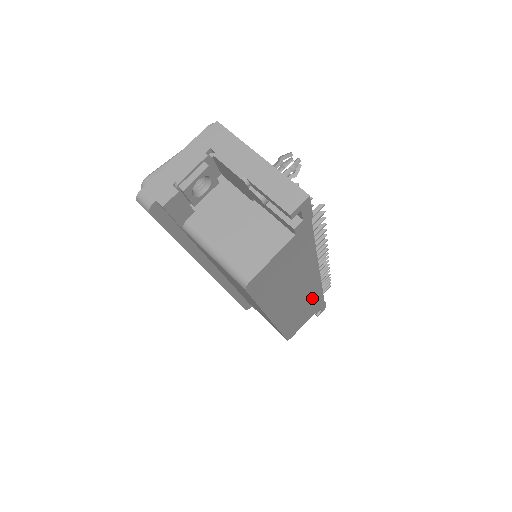
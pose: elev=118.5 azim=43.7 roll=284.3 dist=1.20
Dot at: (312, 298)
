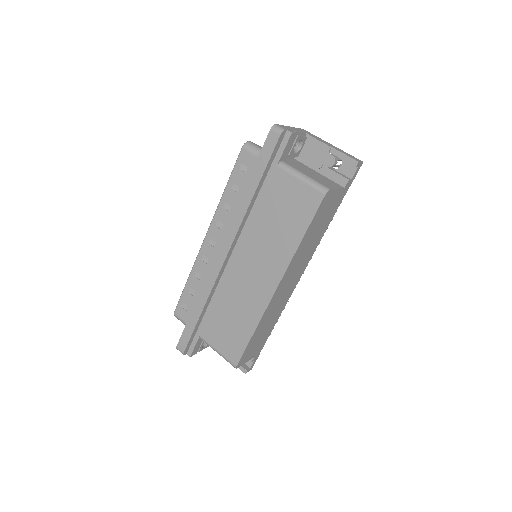
Dot at: (276, 315)
